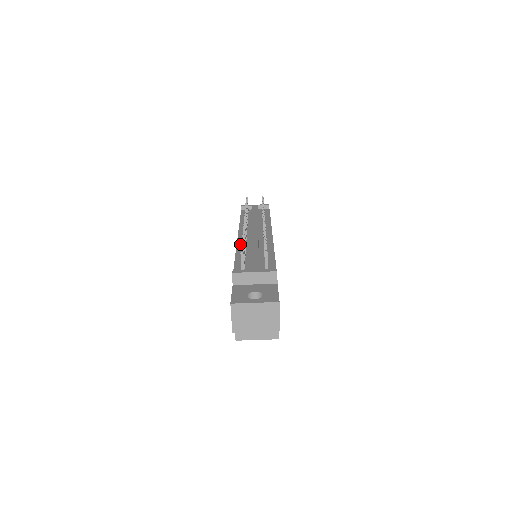
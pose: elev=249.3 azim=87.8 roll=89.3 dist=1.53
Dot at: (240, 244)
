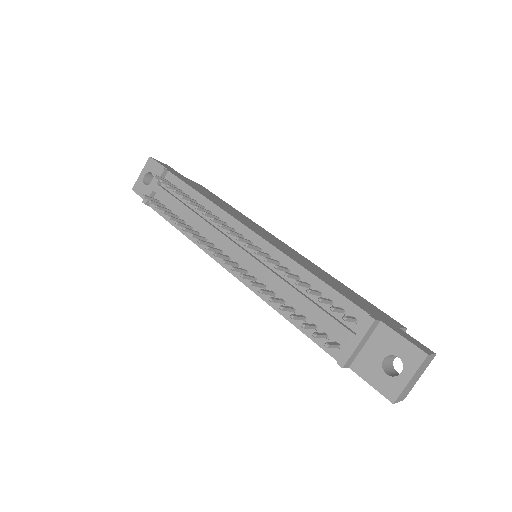
Dot at: (255, 288)
